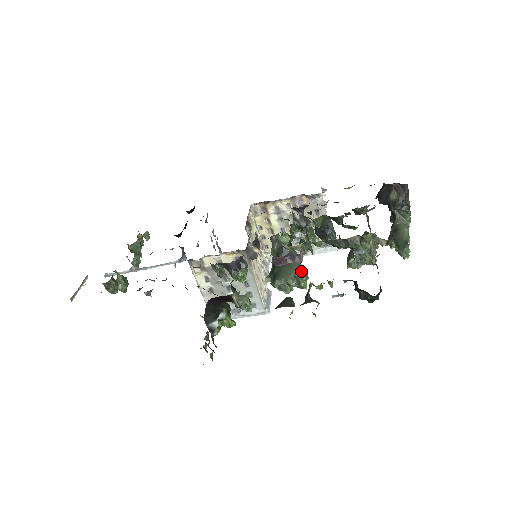
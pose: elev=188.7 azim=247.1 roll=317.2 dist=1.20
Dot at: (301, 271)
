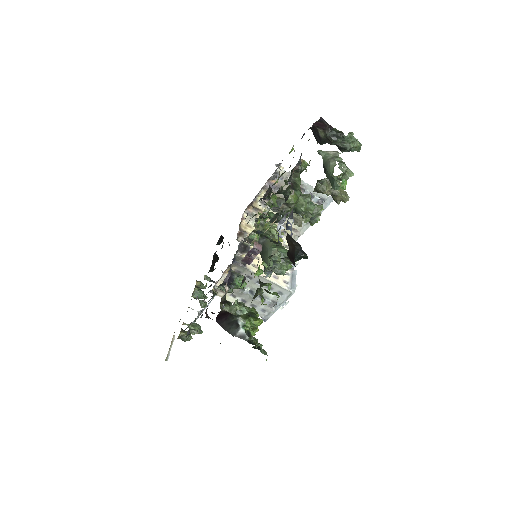
Dot at: (275, 254)
